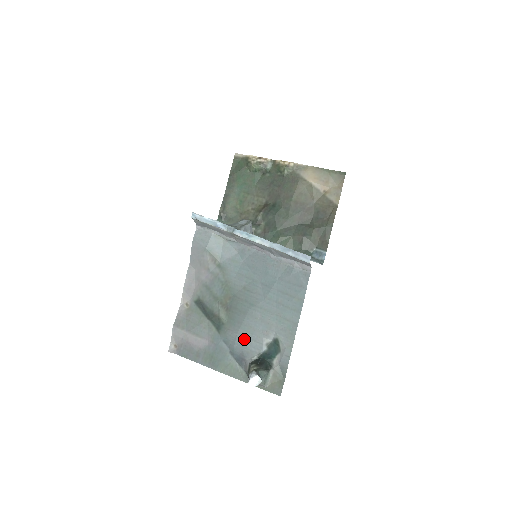
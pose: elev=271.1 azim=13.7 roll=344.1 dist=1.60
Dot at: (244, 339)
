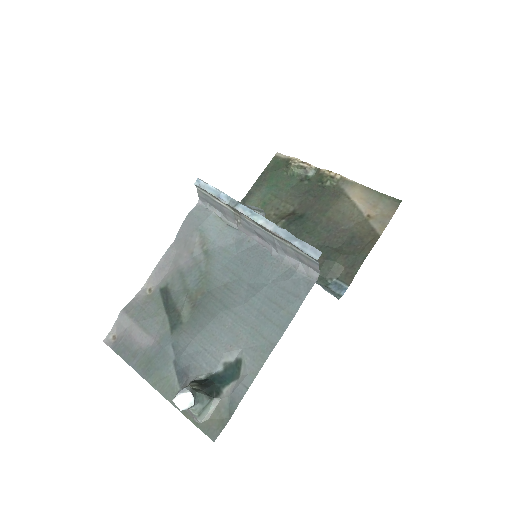
Dot at: (198, 348)
